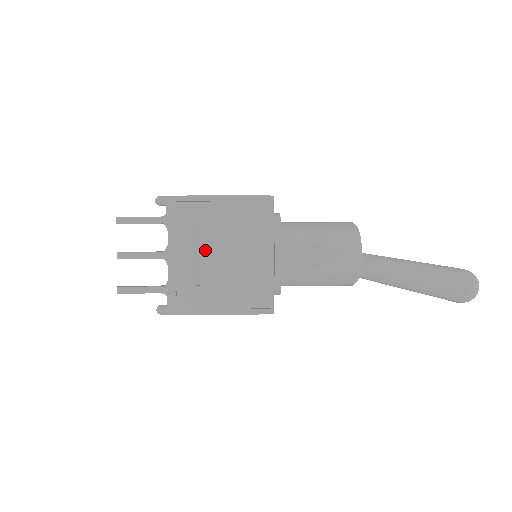
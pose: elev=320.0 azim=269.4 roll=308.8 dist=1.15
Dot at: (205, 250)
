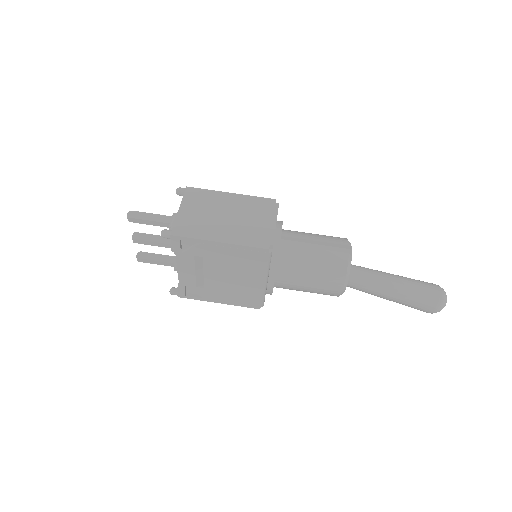
Dot at: (208, 271)
